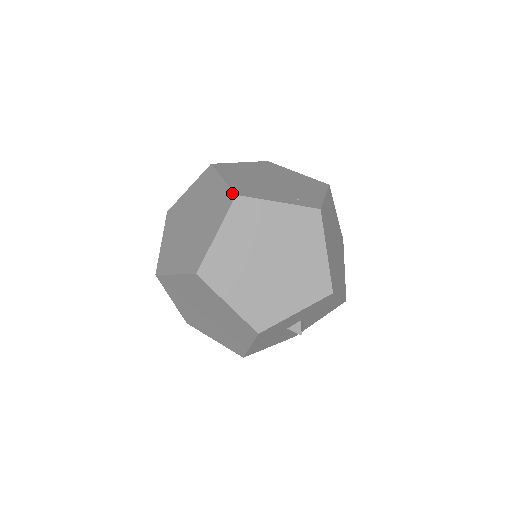
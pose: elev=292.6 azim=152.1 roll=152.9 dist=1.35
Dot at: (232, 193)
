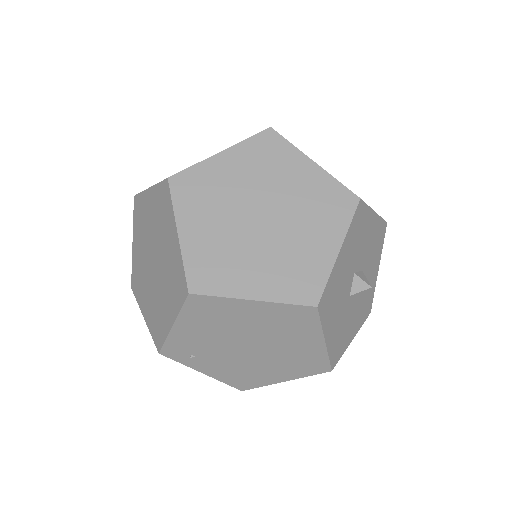
Dot at: occluded
